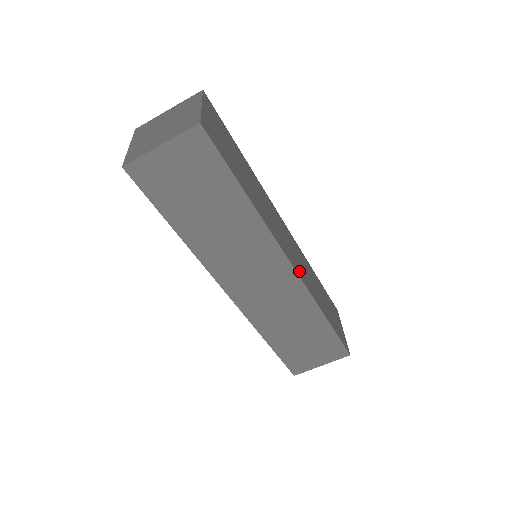
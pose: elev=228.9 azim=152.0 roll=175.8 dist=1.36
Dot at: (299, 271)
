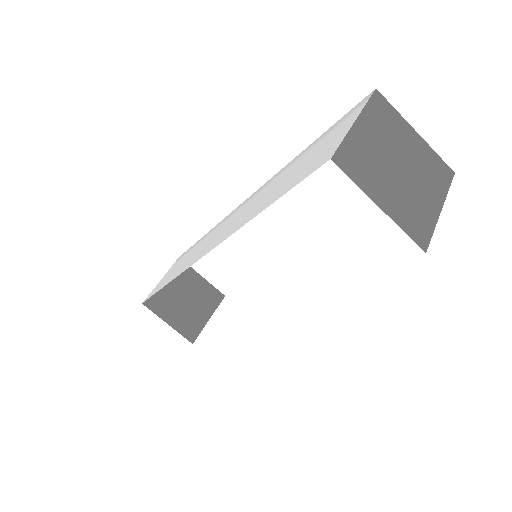
Dot at: occluded
